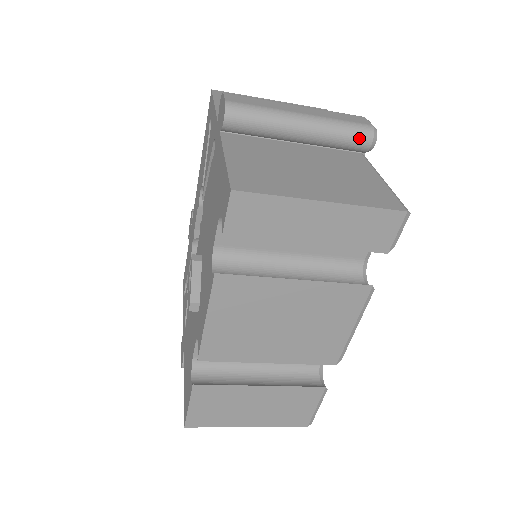
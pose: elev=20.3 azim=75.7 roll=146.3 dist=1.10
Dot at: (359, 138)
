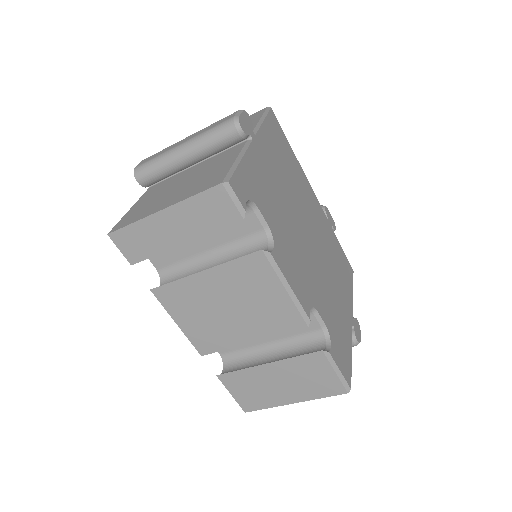
Dot at: (225, 134)
